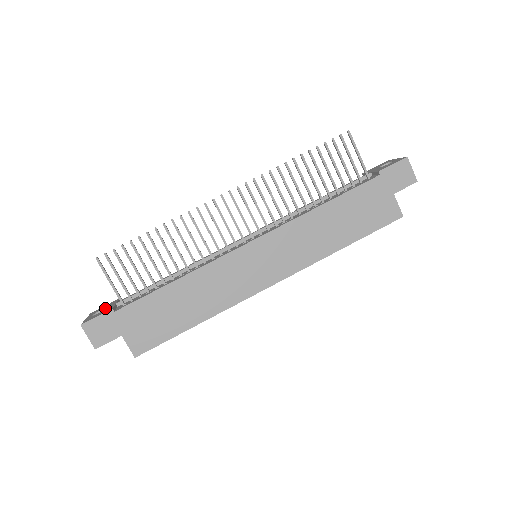
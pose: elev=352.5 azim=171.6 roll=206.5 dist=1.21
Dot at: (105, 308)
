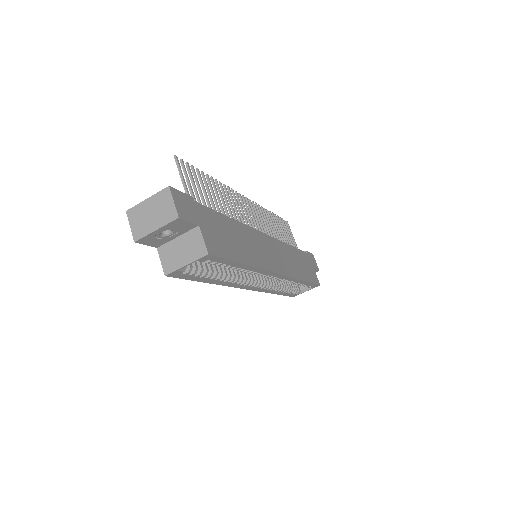
Dot at: occluded
